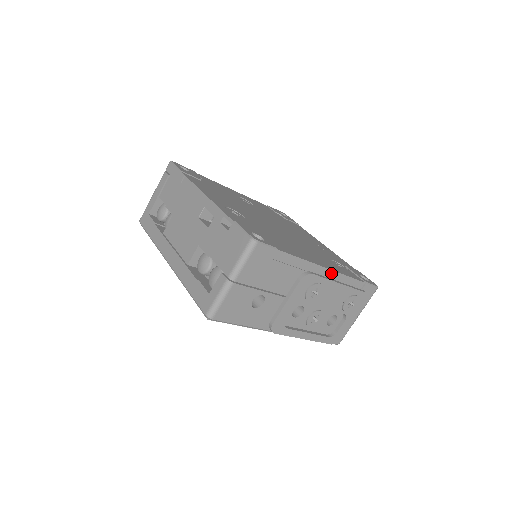
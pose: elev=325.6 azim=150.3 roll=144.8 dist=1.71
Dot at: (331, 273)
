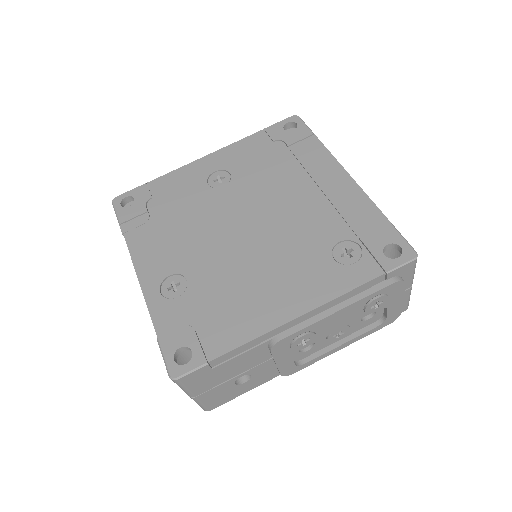
Dot at: (314, 311)
